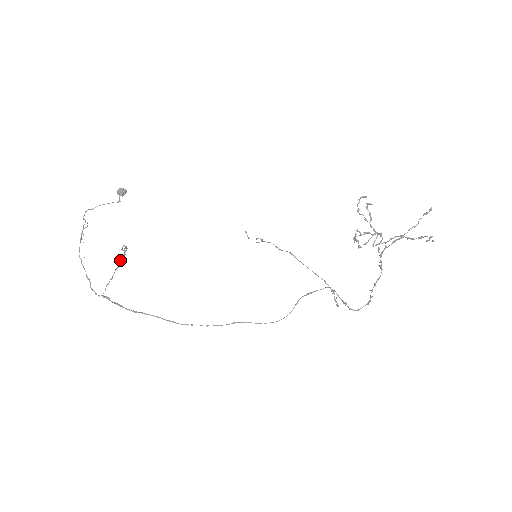
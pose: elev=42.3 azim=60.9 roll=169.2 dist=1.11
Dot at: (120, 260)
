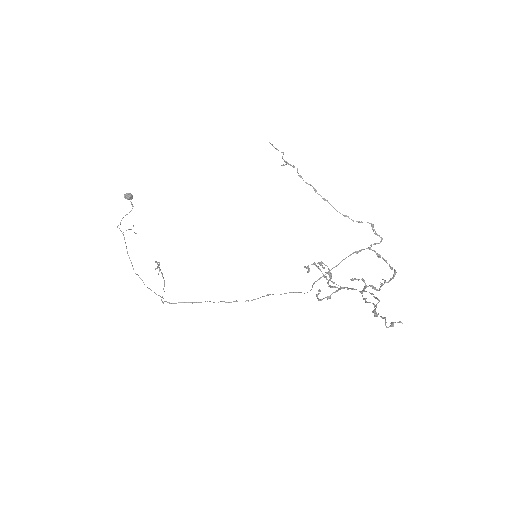
Dot at: occluded
